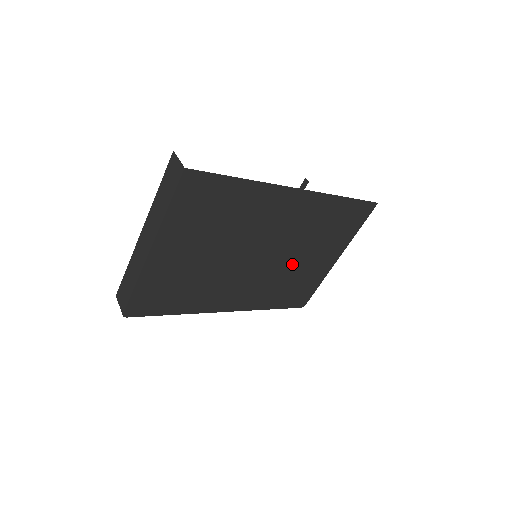
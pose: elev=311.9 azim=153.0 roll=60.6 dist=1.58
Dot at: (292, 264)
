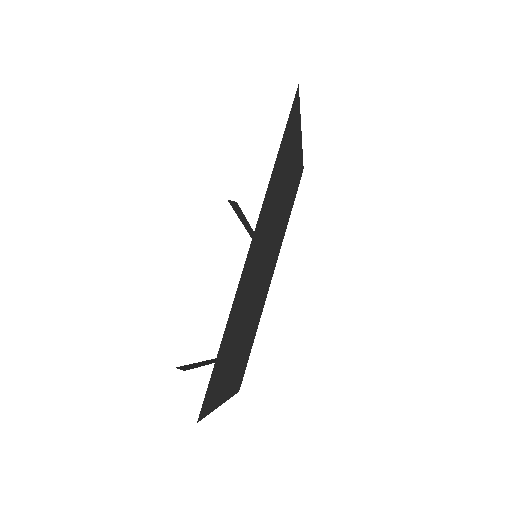
Dot at: (281, 210)
